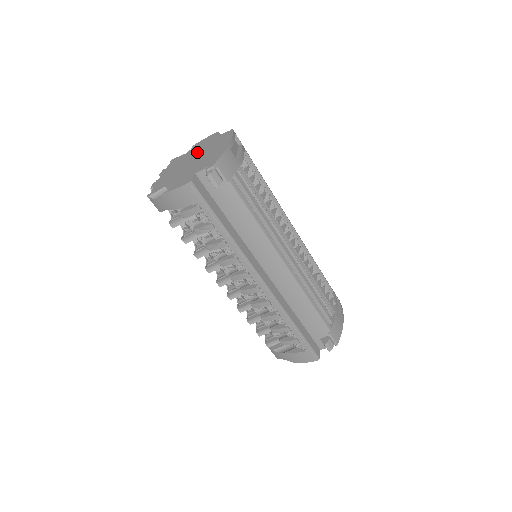
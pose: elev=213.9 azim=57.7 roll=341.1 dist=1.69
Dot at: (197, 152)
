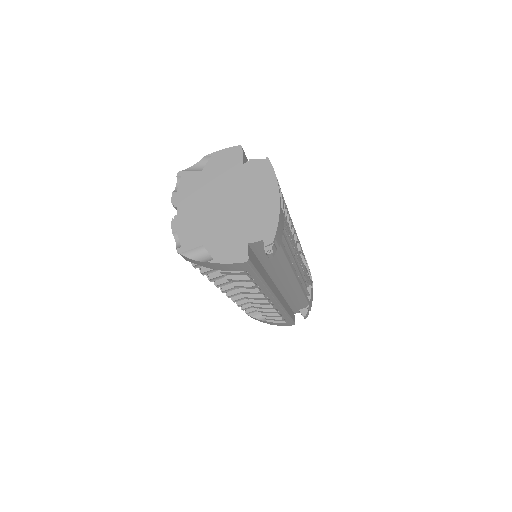
Dot at: (224, 184)
